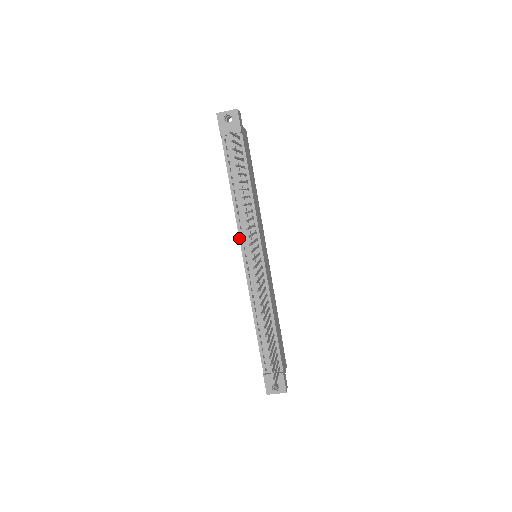
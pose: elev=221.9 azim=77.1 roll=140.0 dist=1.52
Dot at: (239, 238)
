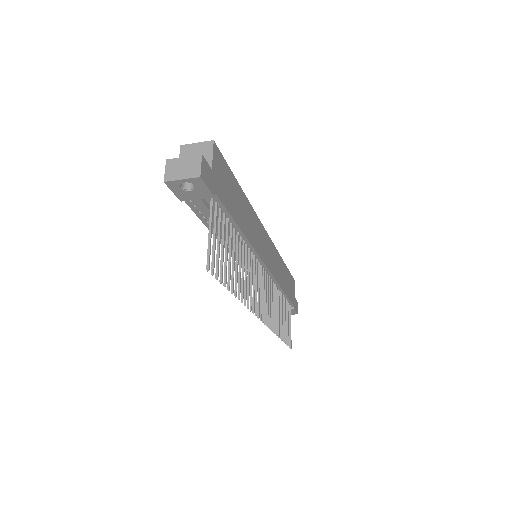
Dot at: occluded
